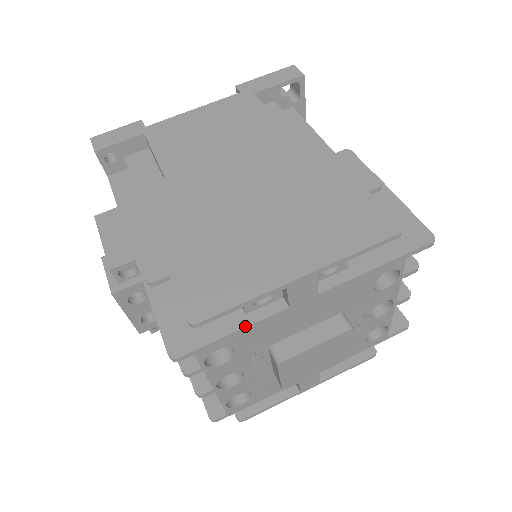
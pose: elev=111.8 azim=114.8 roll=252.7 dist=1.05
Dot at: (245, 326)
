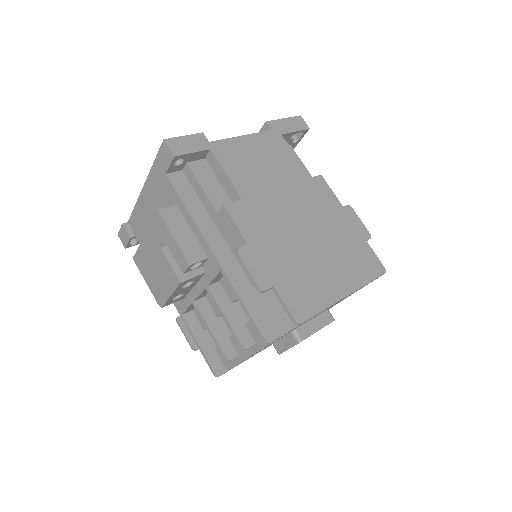
Dot at: (305, 321)
